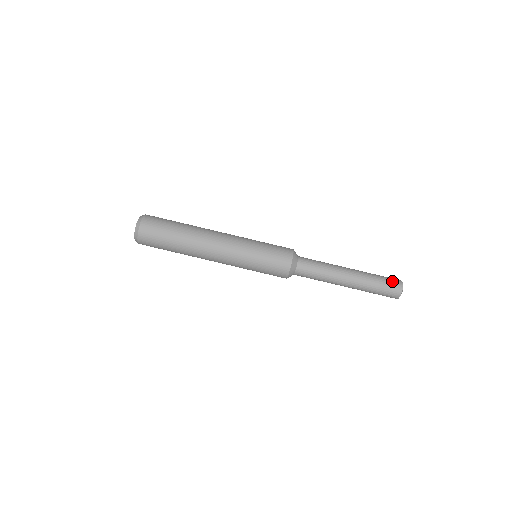
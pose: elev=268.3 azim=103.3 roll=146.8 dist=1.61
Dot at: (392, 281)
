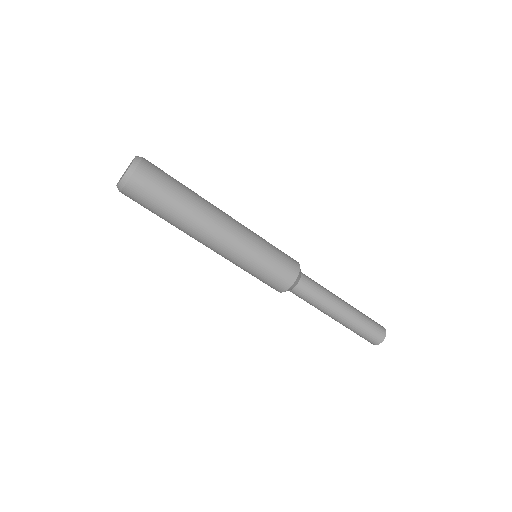
Dot at: (378, 327)
